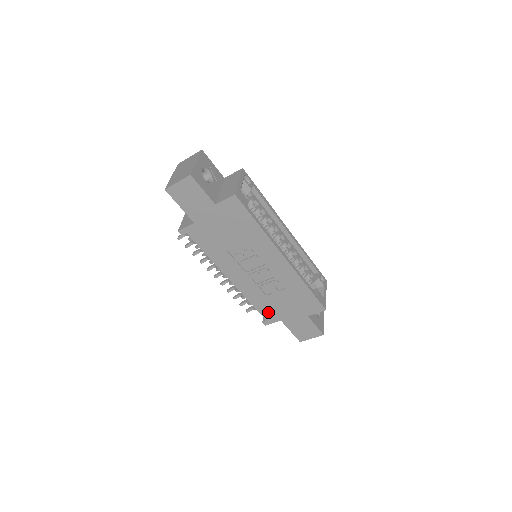
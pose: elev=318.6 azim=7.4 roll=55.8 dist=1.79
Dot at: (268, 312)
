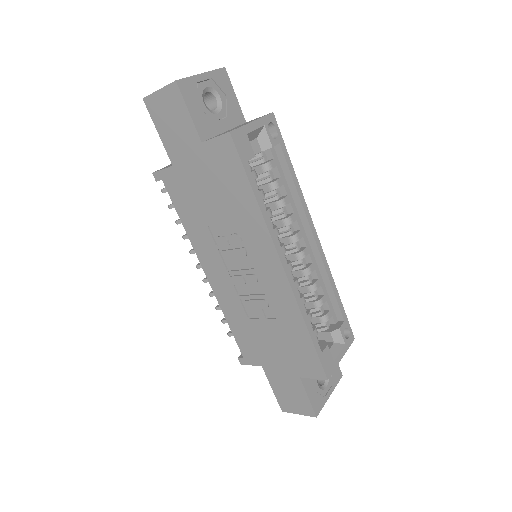
Dot at: (247, 346)
